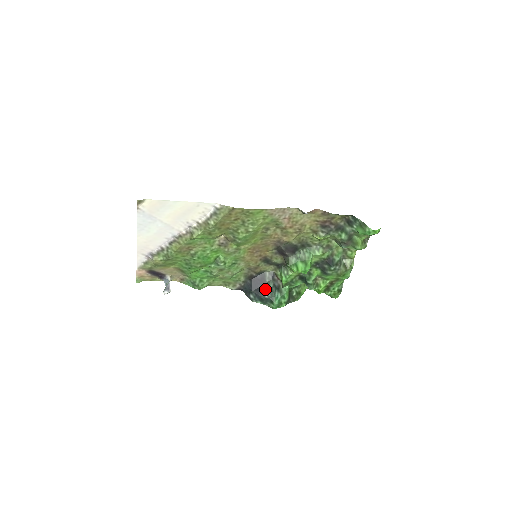
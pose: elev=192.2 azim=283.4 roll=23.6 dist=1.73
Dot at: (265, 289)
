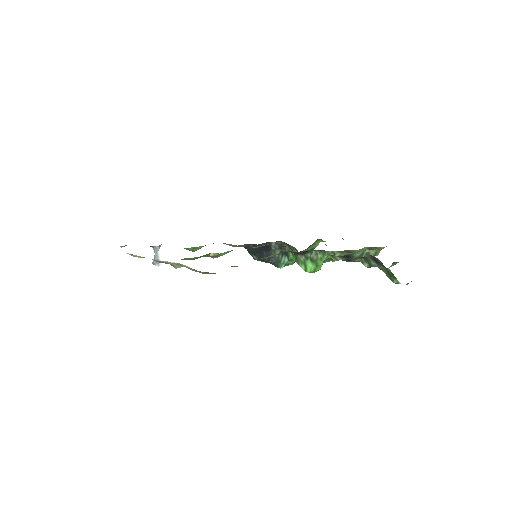
Dot at: occluded
